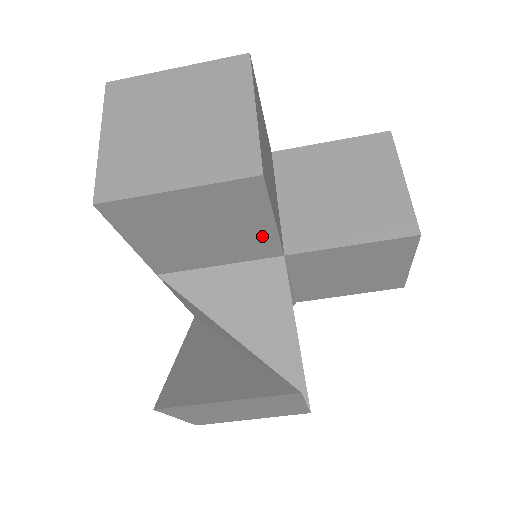
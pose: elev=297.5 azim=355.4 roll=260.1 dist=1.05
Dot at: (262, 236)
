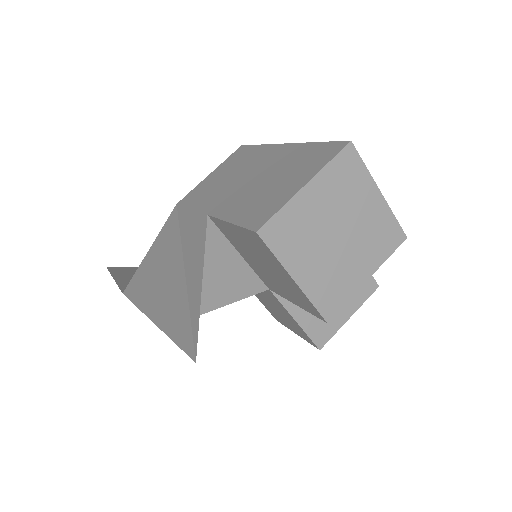
Dot at: (279, 291)
